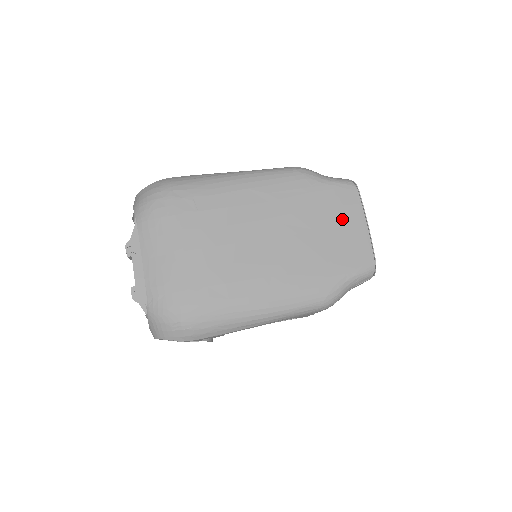
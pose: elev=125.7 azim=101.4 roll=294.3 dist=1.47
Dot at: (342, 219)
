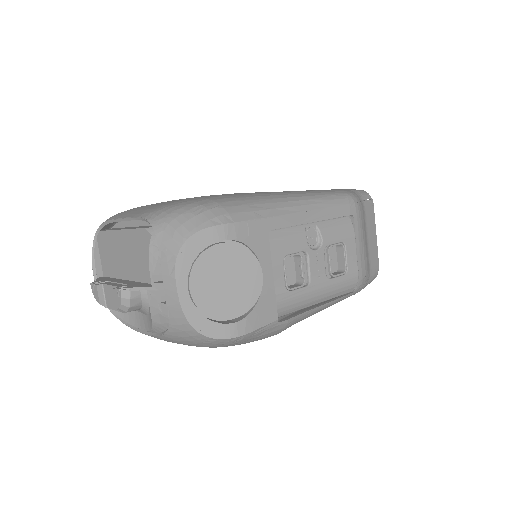
Dot at: occluded
